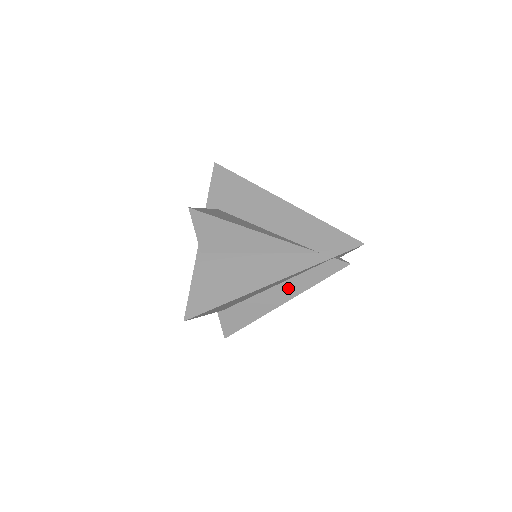
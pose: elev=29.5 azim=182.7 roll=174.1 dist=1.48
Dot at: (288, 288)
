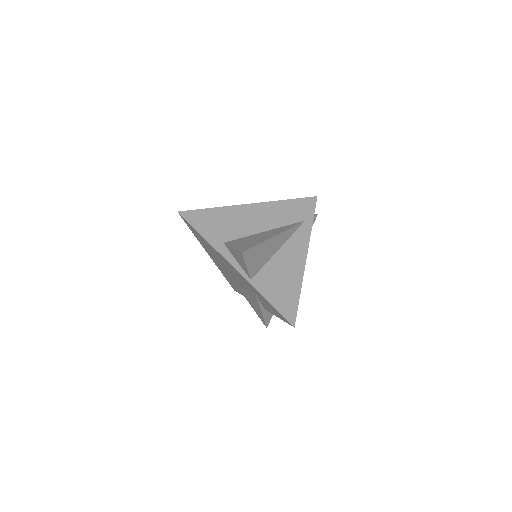
Dot at: occluded
